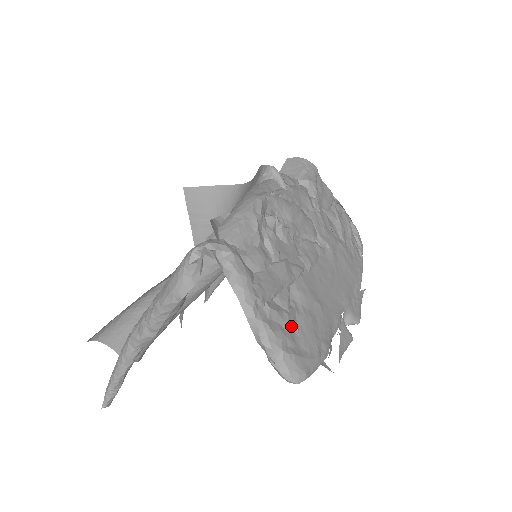
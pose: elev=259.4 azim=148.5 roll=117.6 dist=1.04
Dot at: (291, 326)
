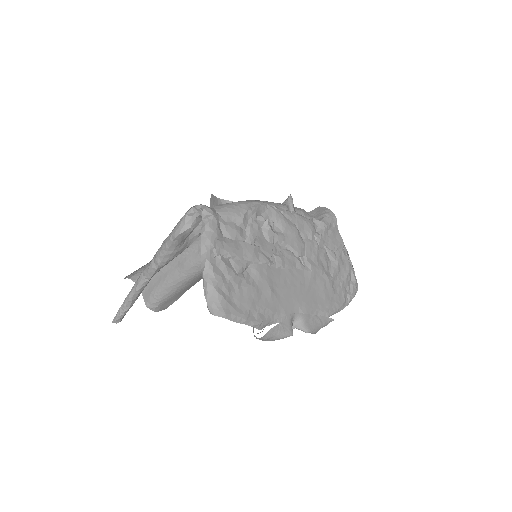
Dot at: (233, 282)
